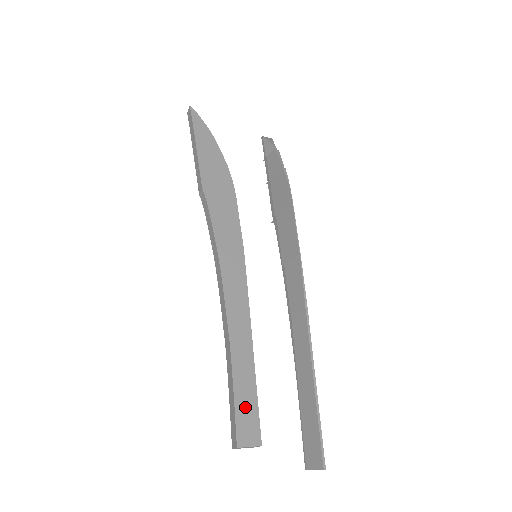
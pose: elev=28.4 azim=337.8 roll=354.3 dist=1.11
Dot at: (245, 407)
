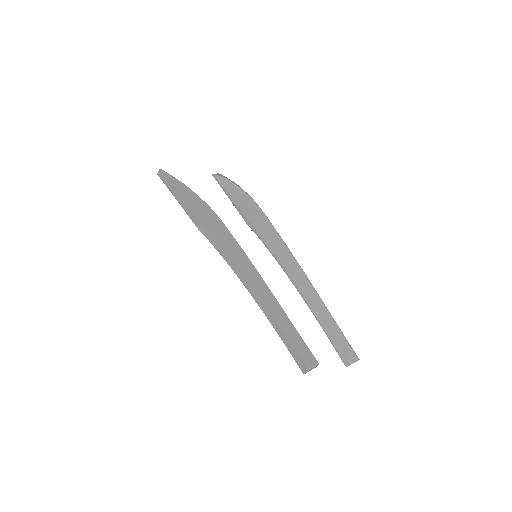
Dot at: (300, 347)
